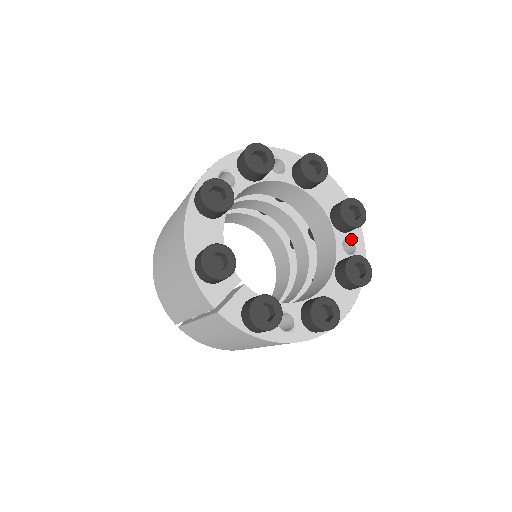
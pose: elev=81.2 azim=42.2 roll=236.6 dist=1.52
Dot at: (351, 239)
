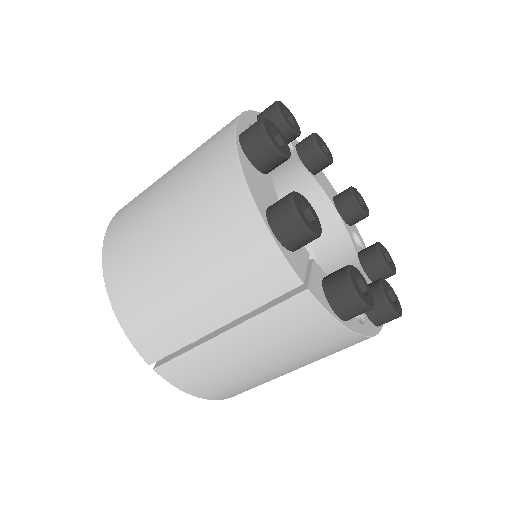
Dot at: (354, 234)
